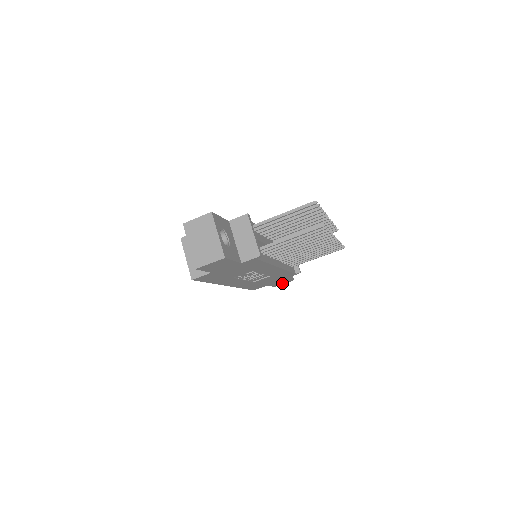
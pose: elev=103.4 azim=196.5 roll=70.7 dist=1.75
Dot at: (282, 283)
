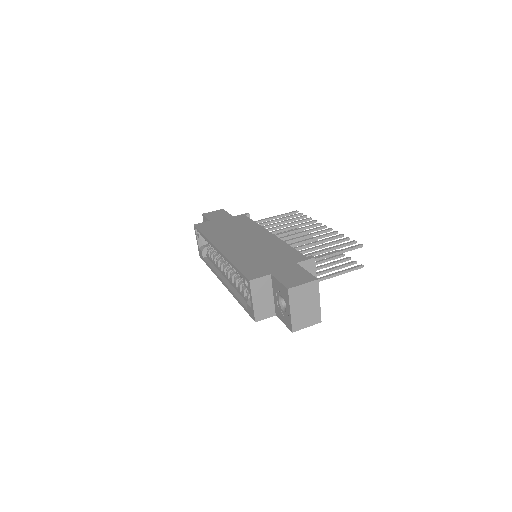
Dot at: occluded
